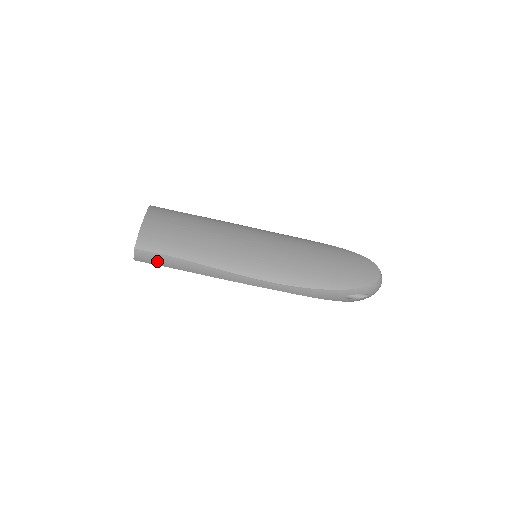
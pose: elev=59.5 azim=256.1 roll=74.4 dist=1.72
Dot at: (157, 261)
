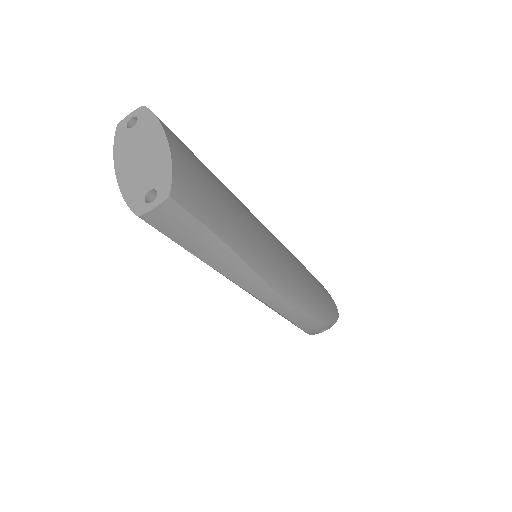
Dot at: (182, 233)
